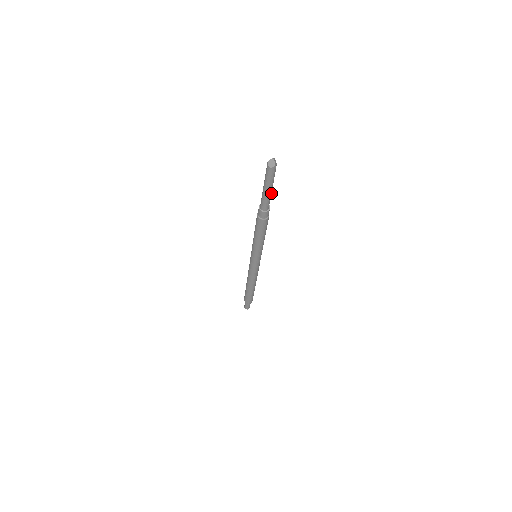
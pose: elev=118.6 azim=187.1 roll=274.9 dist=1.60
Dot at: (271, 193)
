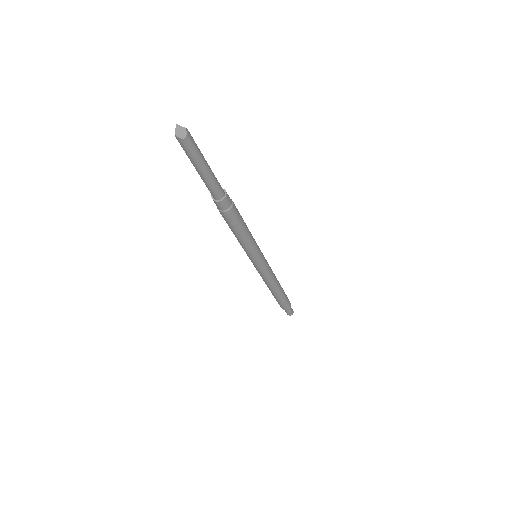
Dot at: (211, 171)
